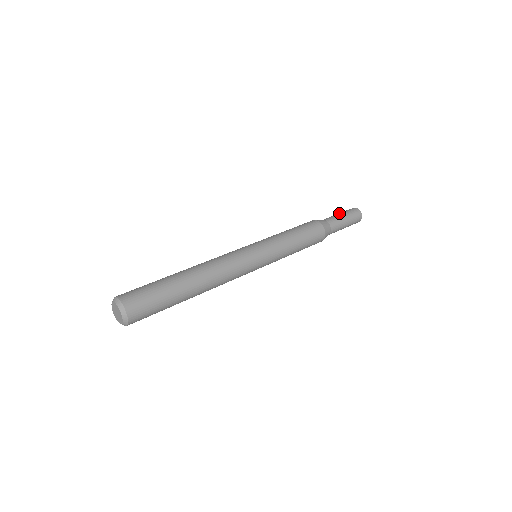
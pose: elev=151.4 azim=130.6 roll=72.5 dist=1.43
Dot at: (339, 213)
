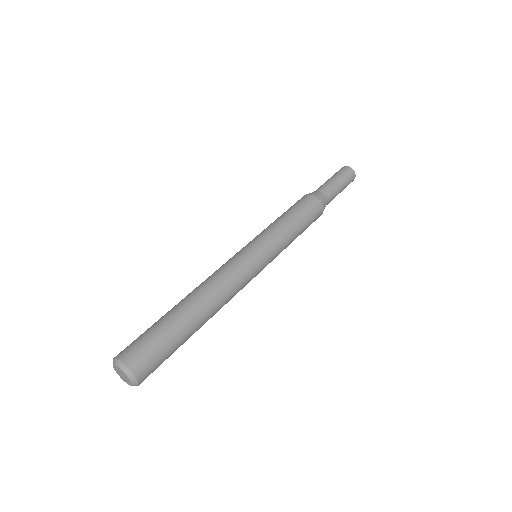
Dot at: (328, 179)
